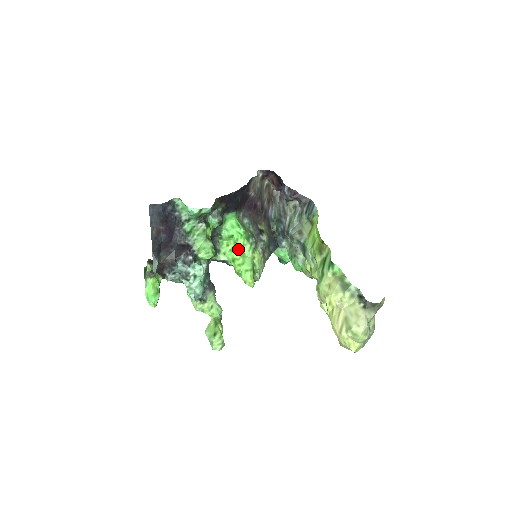
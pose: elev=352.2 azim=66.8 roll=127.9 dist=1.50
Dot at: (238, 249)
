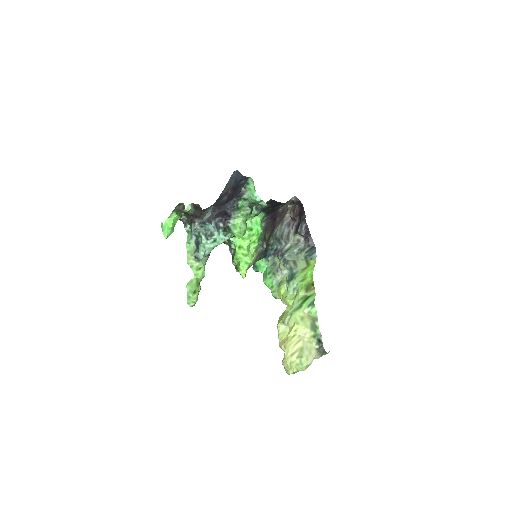
Dot at: (250, 242)
